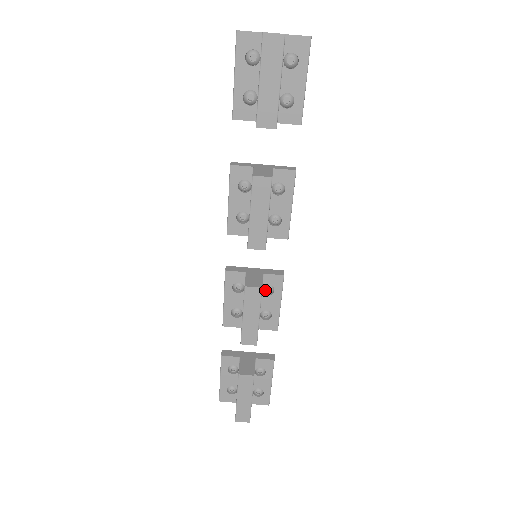
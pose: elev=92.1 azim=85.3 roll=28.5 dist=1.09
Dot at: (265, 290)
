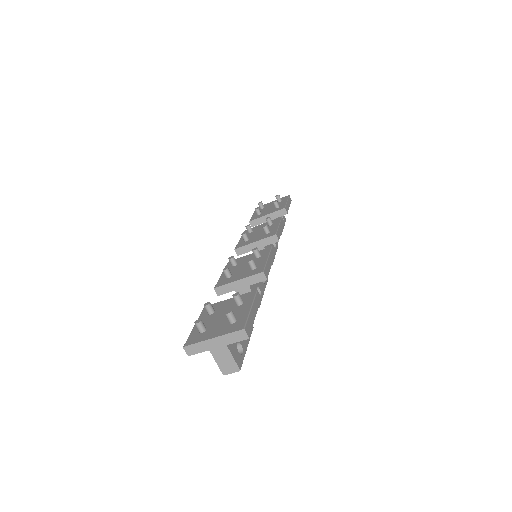
Dot at: occluded
